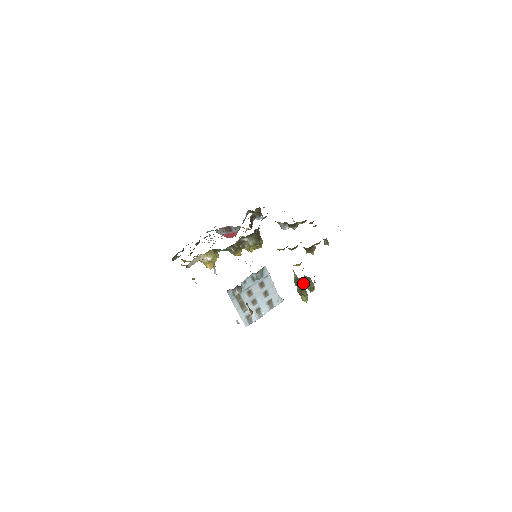
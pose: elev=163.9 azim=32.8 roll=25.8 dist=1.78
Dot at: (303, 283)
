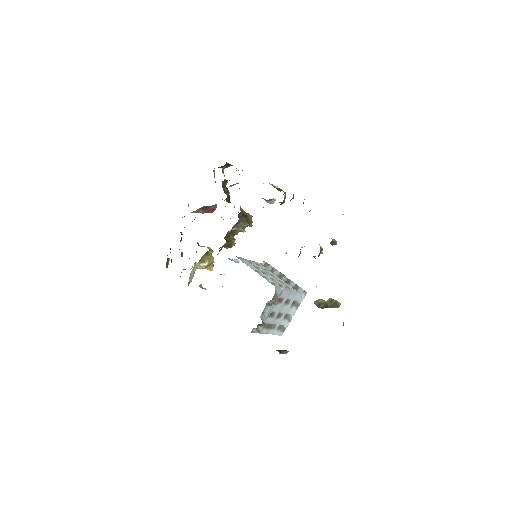
Dot at: (327, 306)
